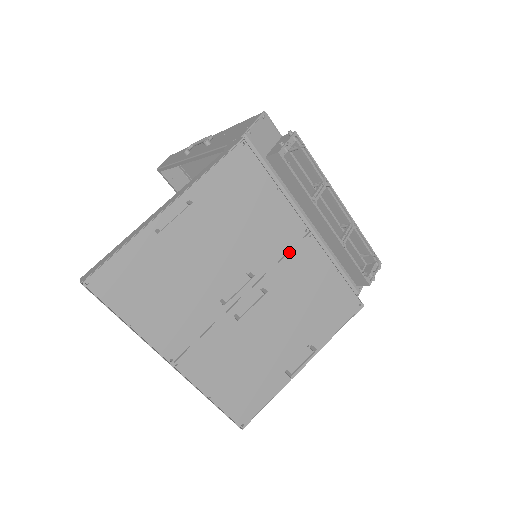
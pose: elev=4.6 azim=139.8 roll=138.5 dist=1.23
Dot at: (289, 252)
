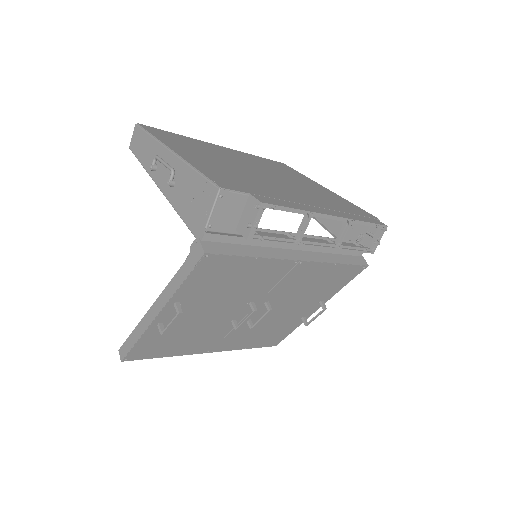
Dot at: (283, 278)
